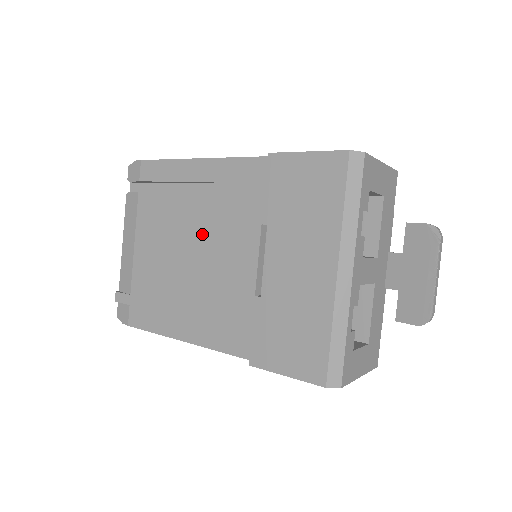
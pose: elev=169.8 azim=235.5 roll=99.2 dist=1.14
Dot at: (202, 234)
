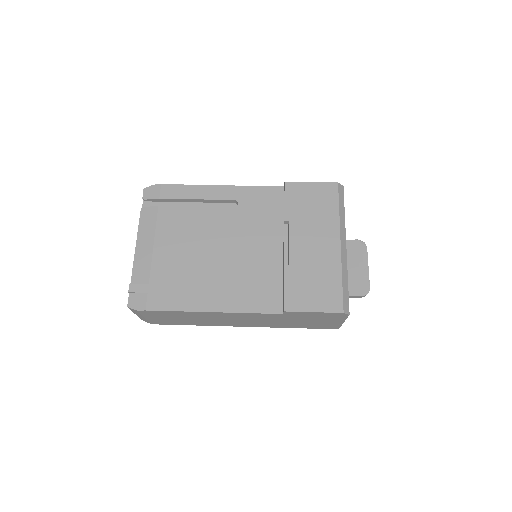
Dot at: (226, 233)
